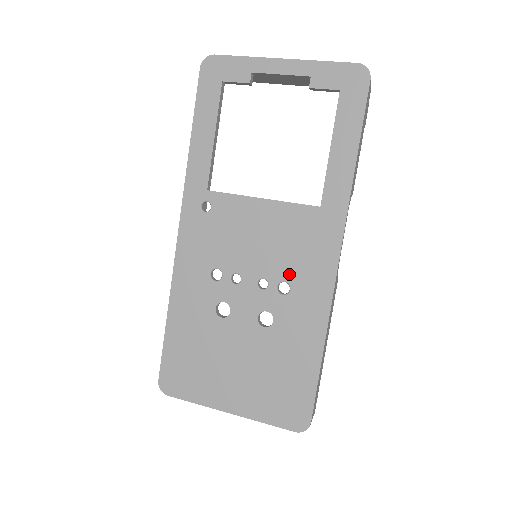
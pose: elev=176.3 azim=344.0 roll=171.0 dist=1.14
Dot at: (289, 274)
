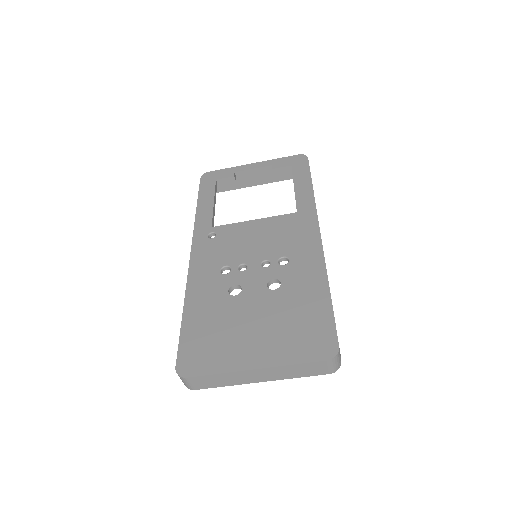
Dot at: (285, 251)
